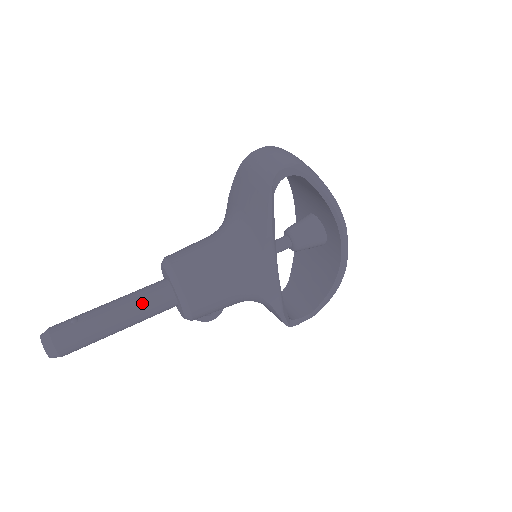
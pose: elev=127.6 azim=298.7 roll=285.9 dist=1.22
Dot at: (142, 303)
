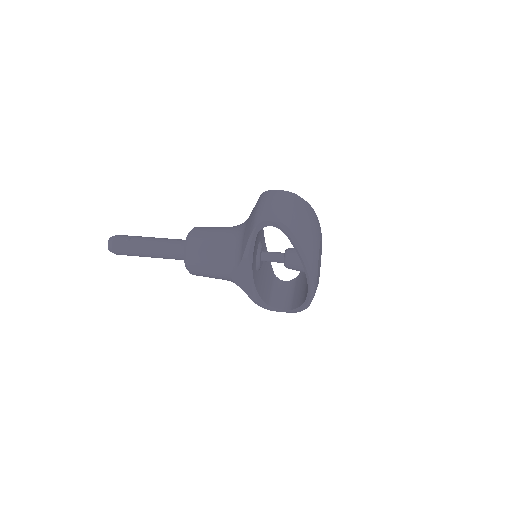
Dot at: (166, 250)
